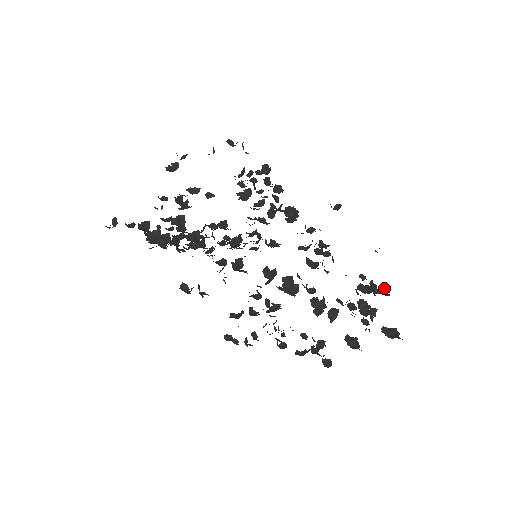
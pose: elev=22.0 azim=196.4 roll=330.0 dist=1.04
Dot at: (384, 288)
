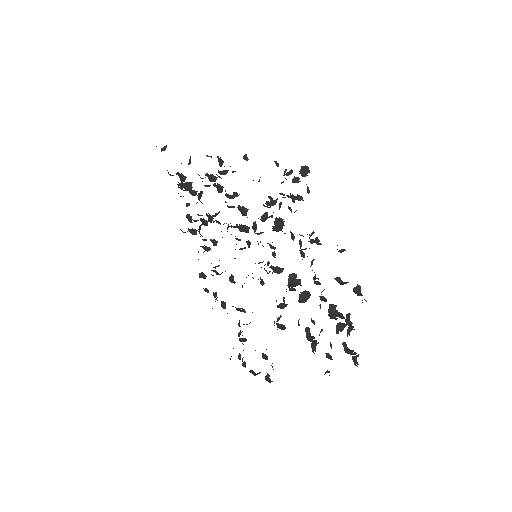
Dot at: (359, 292)
